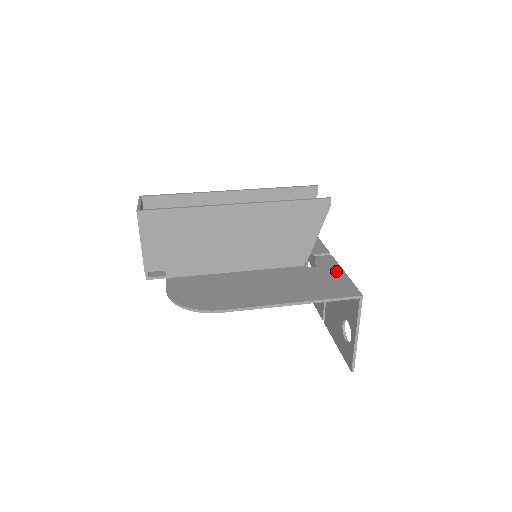
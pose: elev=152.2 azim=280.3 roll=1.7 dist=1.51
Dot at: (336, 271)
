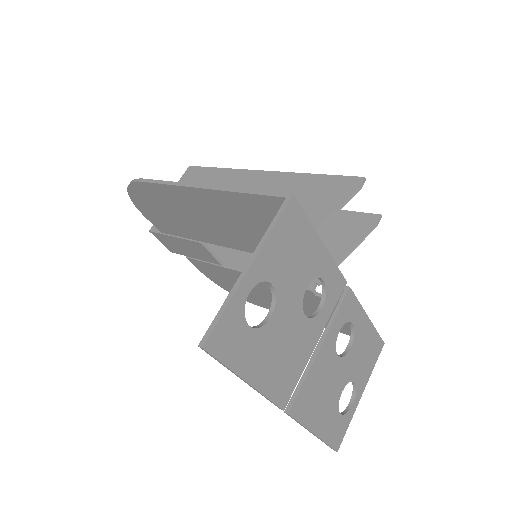
Dot at: occluded
